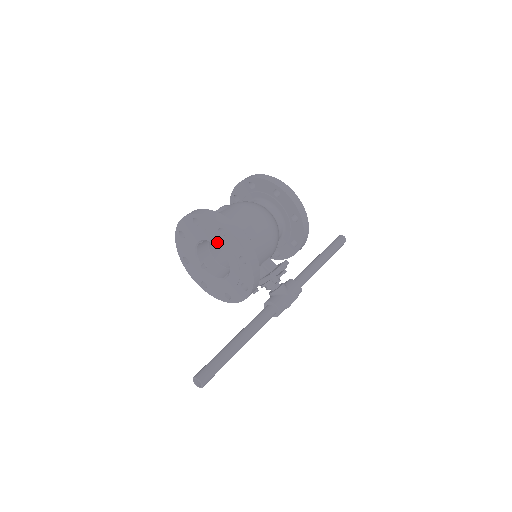
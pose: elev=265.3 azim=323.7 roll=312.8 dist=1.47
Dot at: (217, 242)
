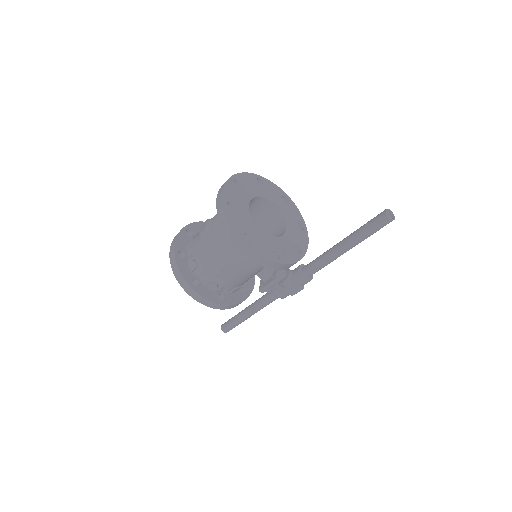
Dot at: occluded
